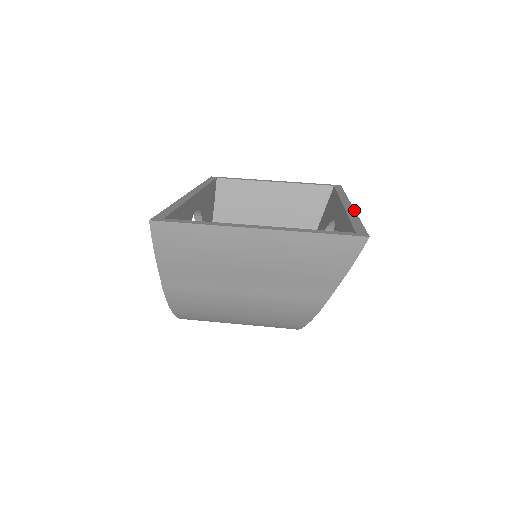
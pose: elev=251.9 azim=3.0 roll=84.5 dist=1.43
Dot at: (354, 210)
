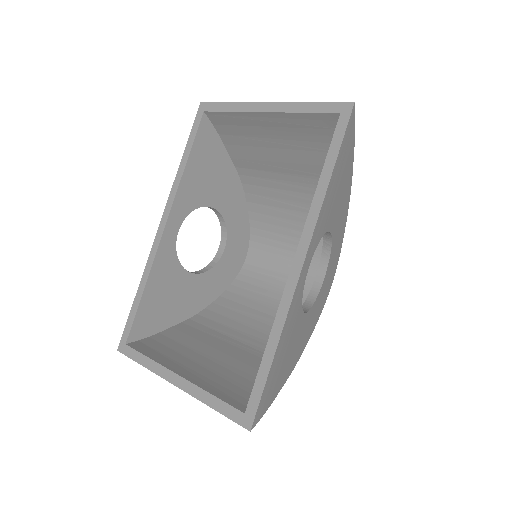
Dot at: (289, 304)
